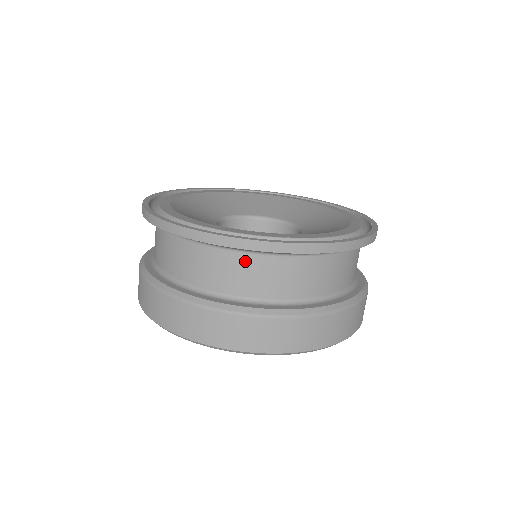
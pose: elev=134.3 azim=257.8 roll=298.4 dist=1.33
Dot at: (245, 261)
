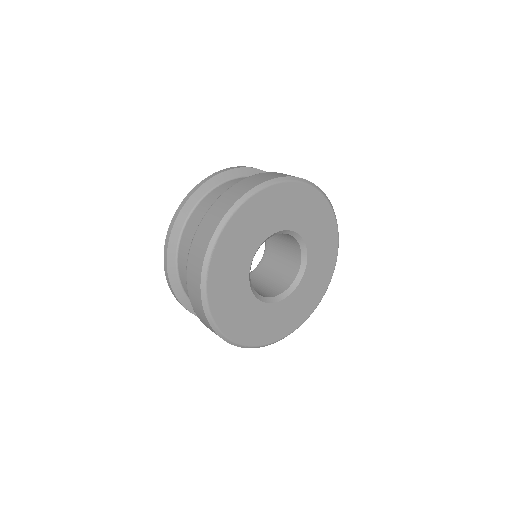
Dot at: occluded
